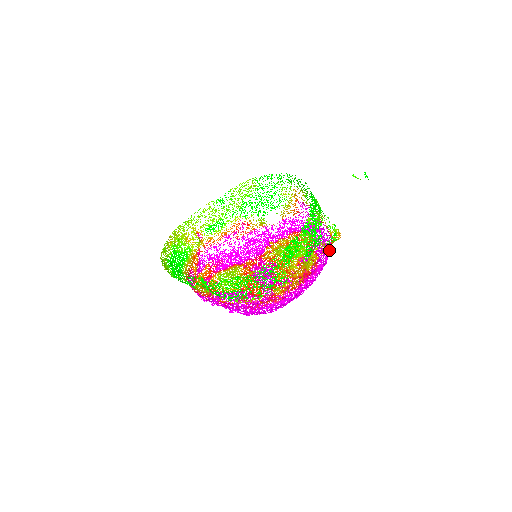
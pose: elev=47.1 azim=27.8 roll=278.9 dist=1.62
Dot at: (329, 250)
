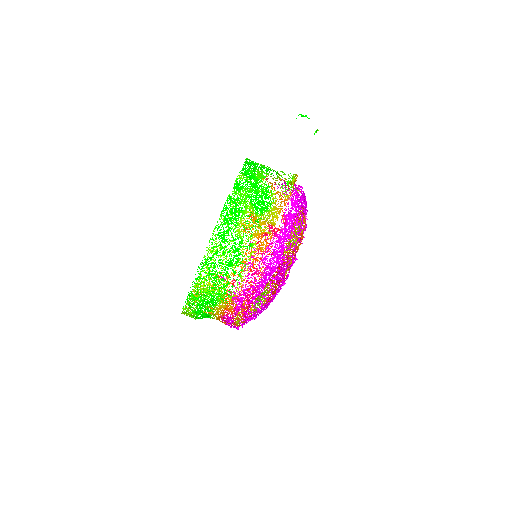
Dot at: (296, 198)
